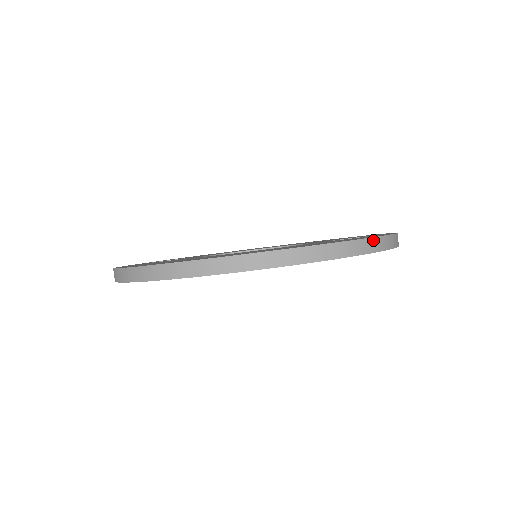
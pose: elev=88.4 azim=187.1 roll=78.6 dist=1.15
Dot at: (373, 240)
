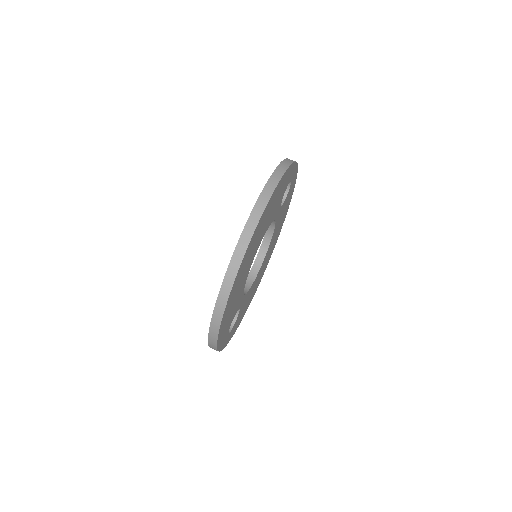
Dot at: (279, 166)
